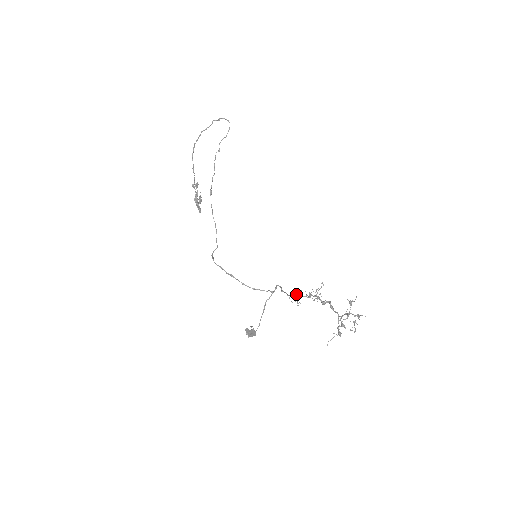
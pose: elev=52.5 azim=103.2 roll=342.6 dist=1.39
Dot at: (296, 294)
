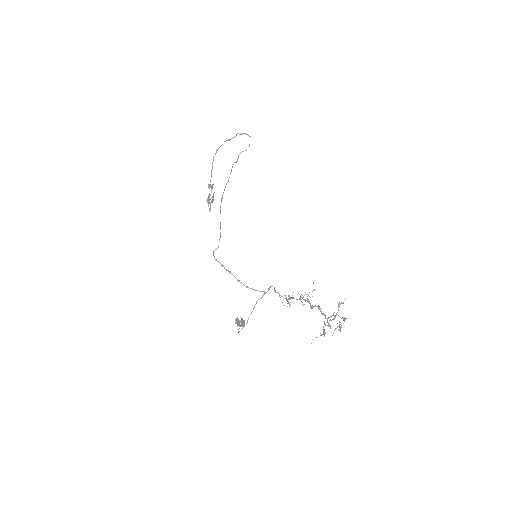
Dot at: (288, 295)
